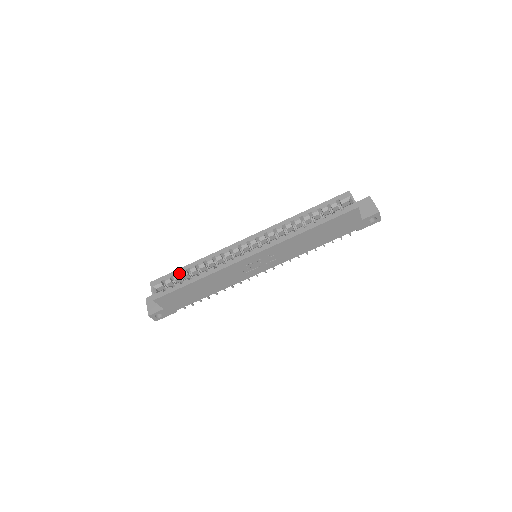
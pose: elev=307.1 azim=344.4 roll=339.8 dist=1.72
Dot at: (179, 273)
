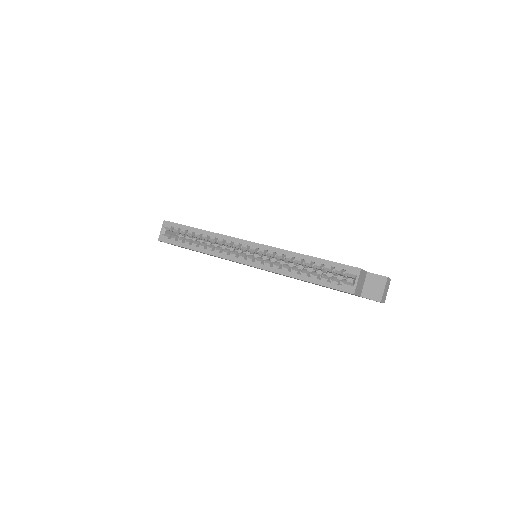
Dot at: (187, 230)
